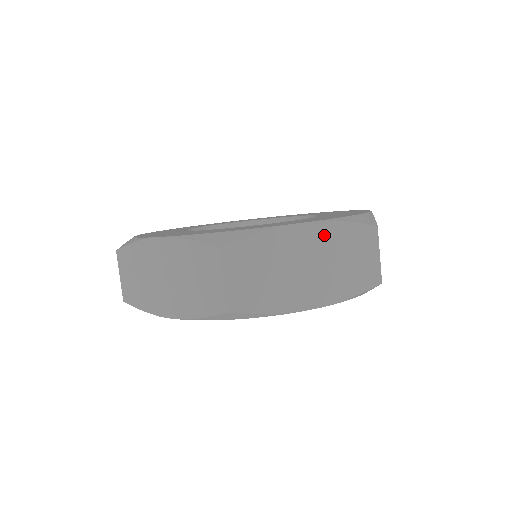
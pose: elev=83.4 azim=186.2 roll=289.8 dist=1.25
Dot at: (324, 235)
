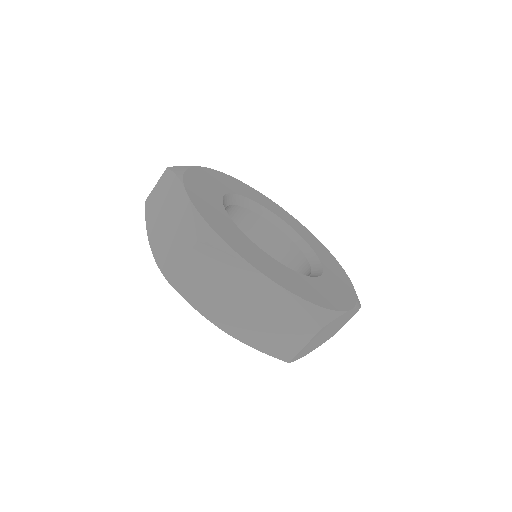
Dot at: (277, 298)
